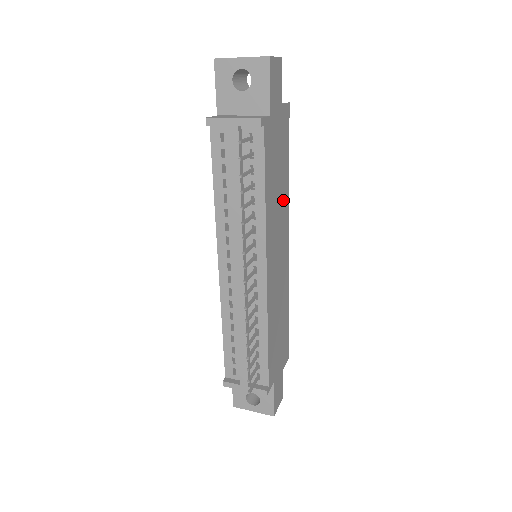
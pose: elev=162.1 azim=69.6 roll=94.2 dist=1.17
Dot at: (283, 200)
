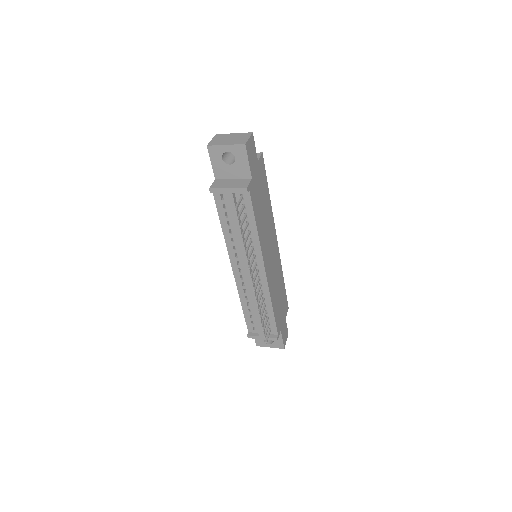
Dot at: (269, 218)
